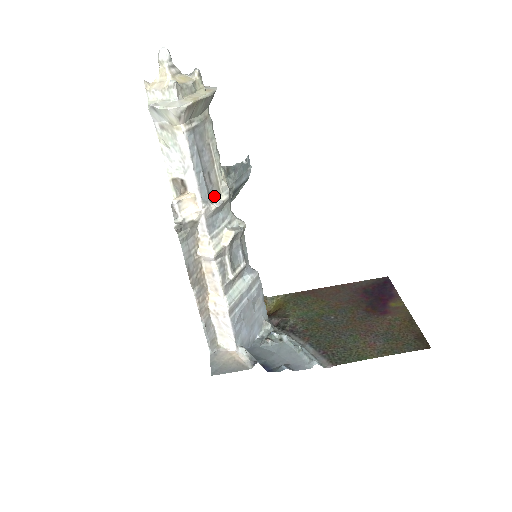
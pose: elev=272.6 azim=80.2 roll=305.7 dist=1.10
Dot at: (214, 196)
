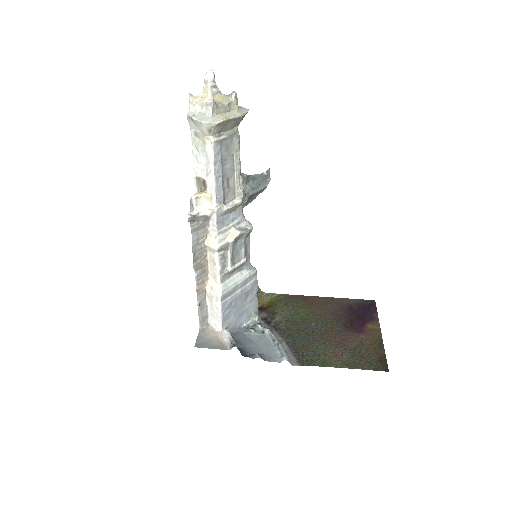
Dot at: (229, 198)
